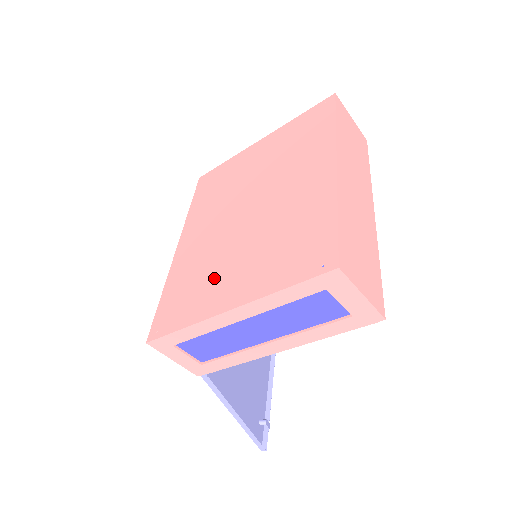
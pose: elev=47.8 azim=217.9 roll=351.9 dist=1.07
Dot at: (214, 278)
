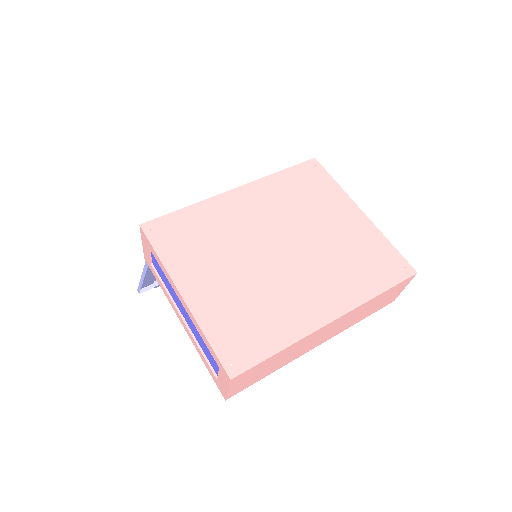
Dot at: (208, 259)
